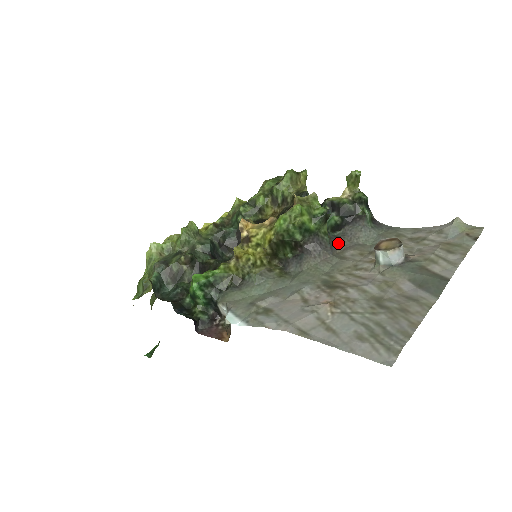
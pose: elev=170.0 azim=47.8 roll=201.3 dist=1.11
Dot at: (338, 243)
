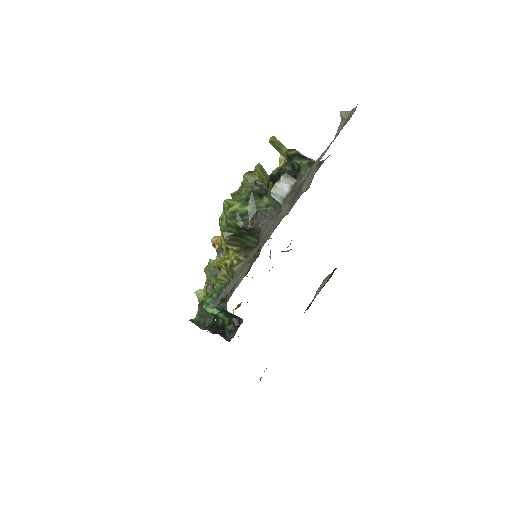
Dot at: occluded
